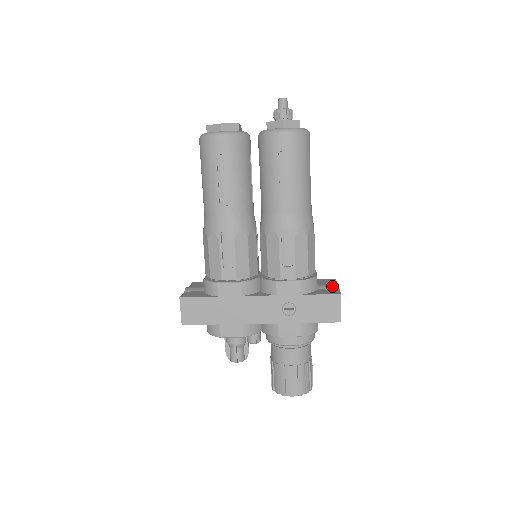
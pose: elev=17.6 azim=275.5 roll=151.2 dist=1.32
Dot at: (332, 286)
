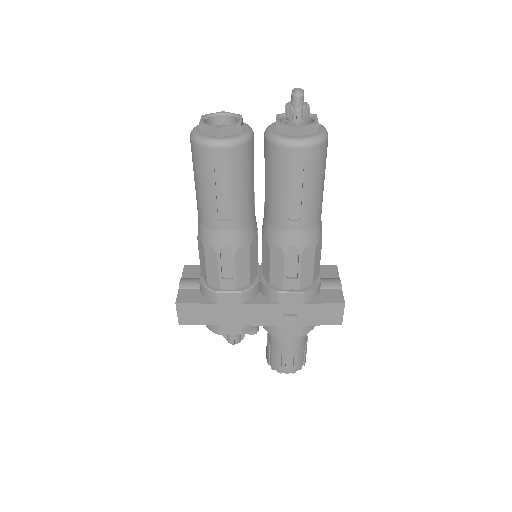
Dot at: (335, 286)
